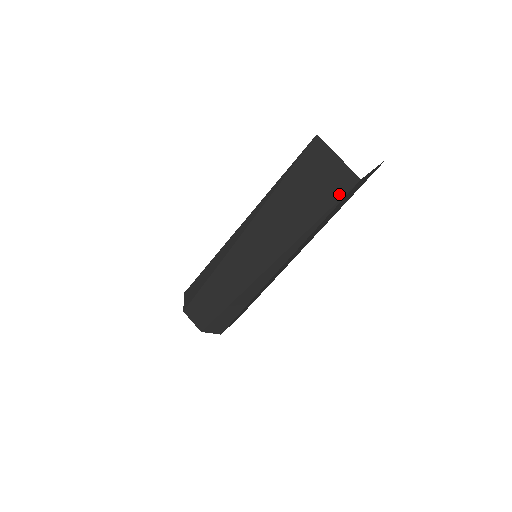
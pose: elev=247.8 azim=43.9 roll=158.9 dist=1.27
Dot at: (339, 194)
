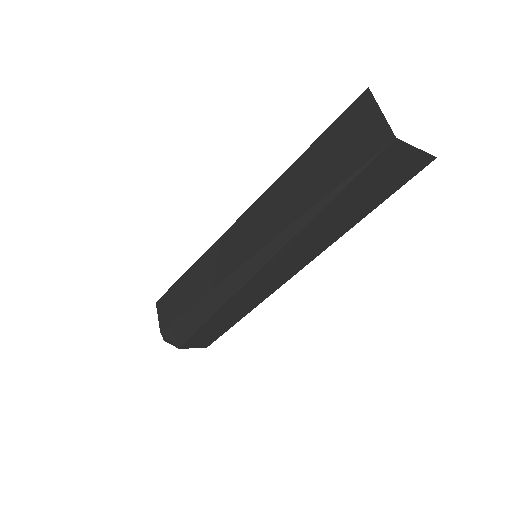
Dot at: (366, 157)
